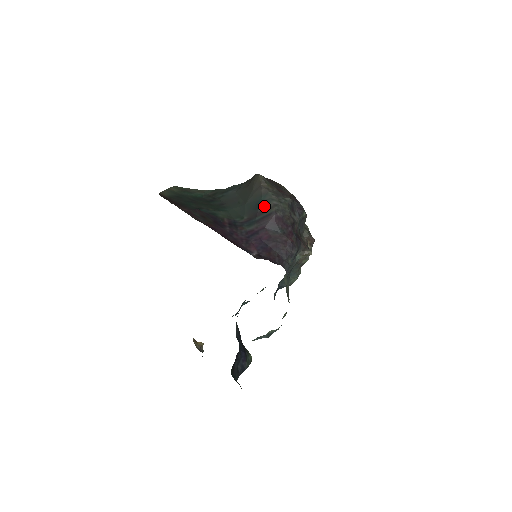
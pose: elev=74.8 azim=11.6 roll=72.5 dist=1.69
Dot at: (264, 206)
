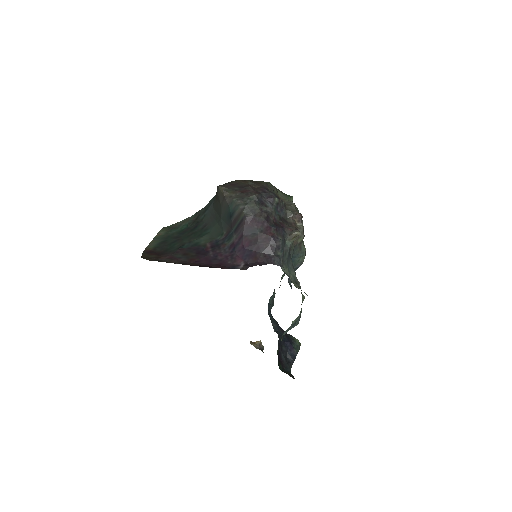
Dot at: (234, 215)
